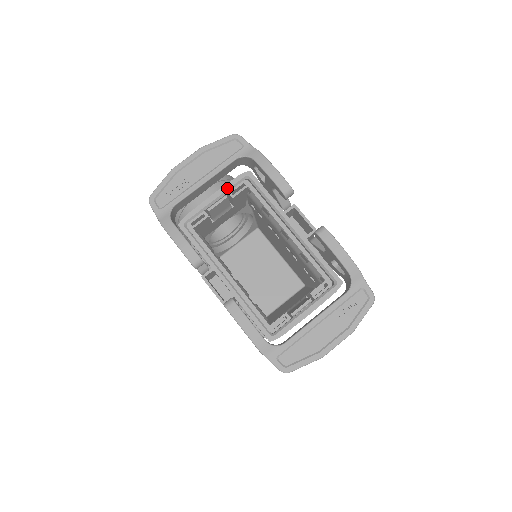
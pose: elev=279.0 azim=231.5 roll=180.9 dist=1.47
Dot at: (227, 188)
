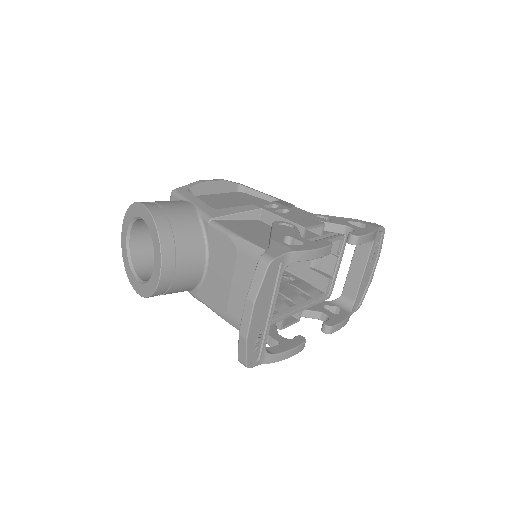
Dot at: occluded
